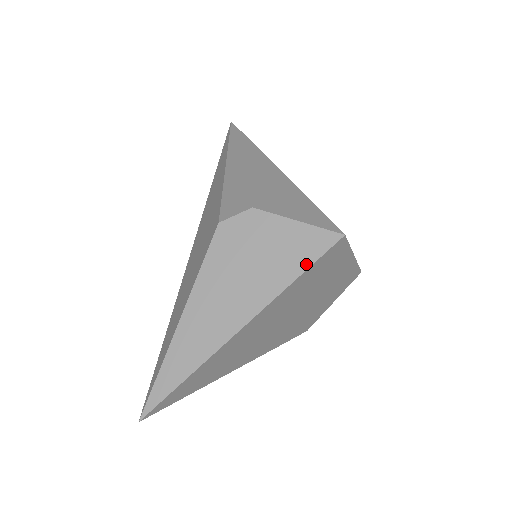
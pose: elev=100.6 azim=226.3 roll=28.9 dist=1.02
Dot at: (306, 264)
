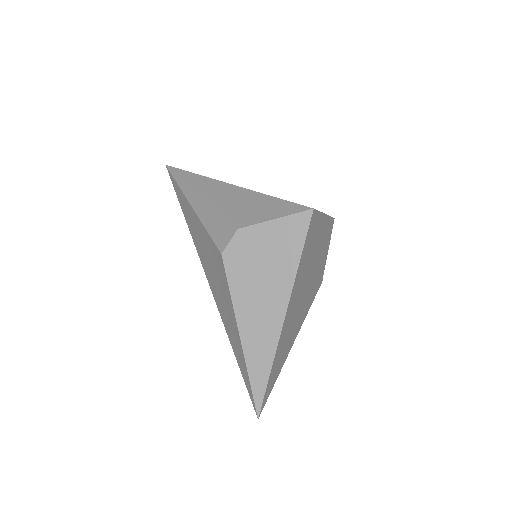
Dot at: (300, 245)
